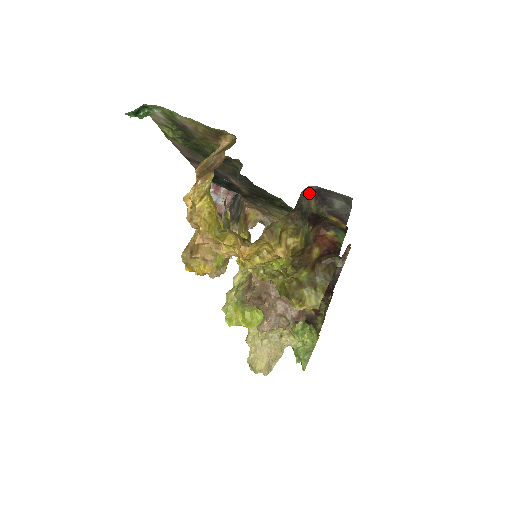
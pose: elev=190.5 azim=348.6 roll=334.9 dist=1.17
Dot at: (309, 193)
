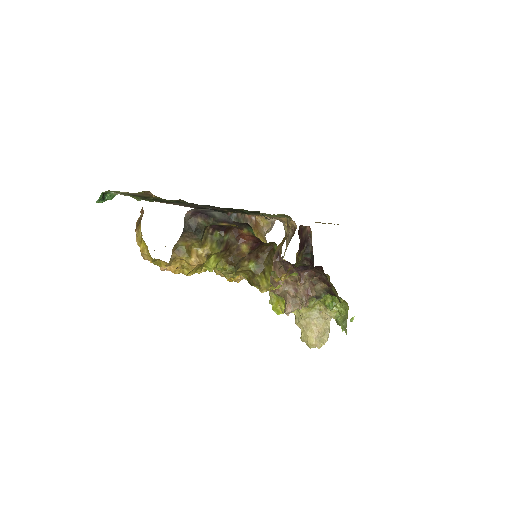
Dot at: (192, 215)
